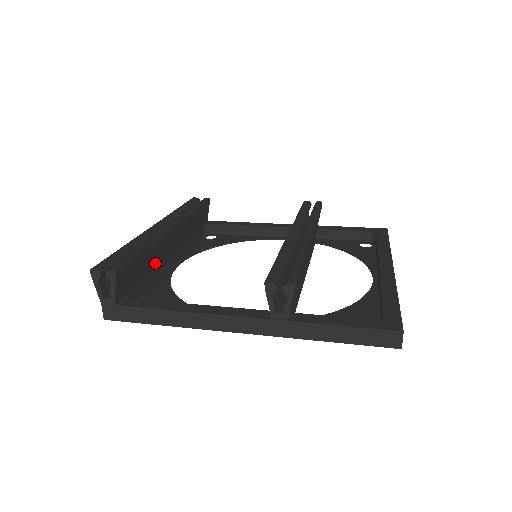
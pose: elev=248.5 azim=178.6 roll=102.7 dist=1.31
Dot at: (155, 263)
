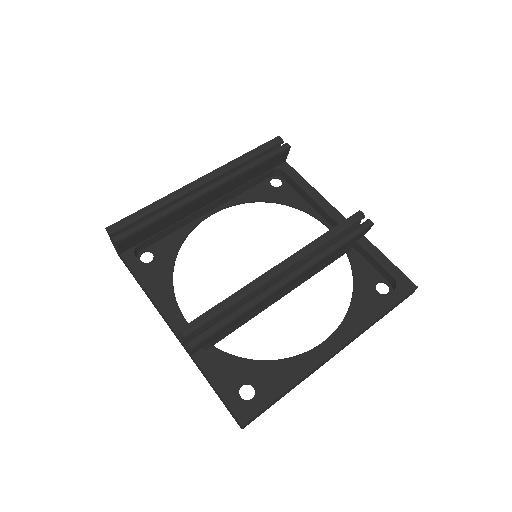
Dot at: (179, 218)
